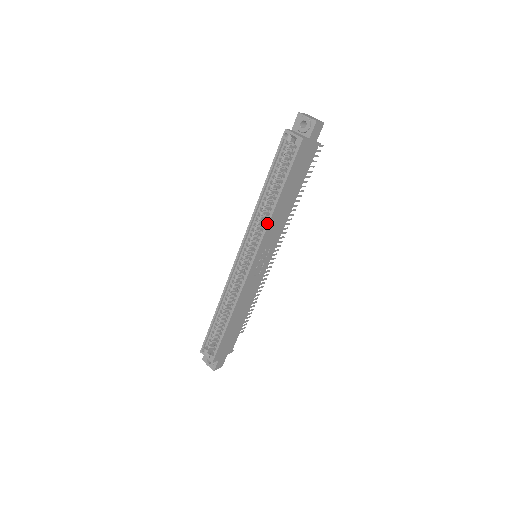
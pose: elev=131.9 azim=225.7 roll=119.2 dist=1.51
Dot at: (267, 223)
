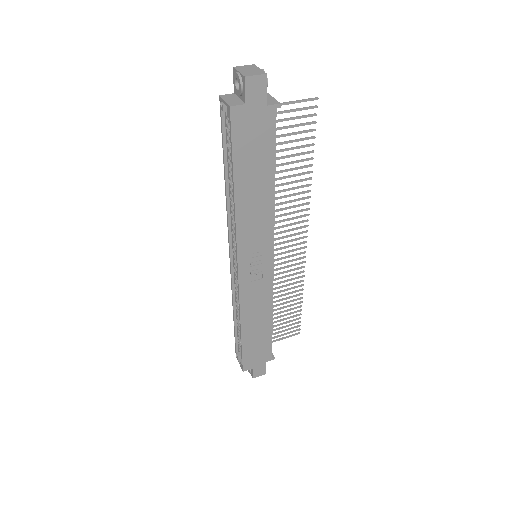
Dot at: occluded
